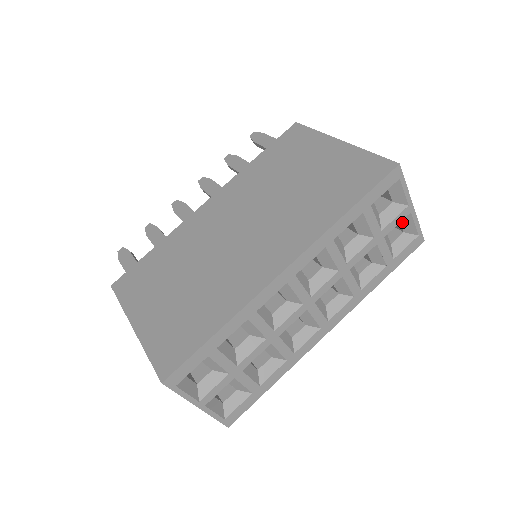
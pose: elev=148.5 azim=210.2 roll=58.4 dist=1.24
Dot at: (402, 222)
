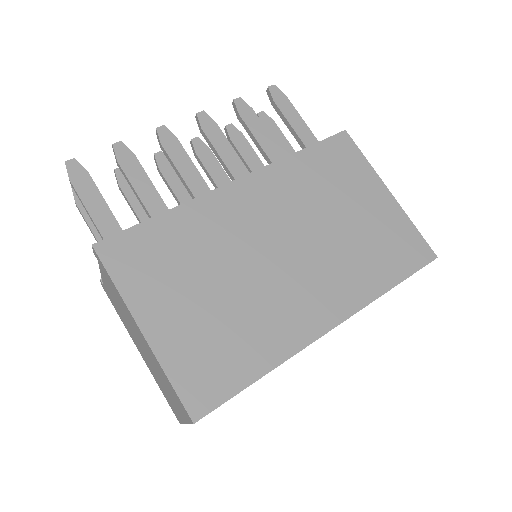
Dot at: occluded
